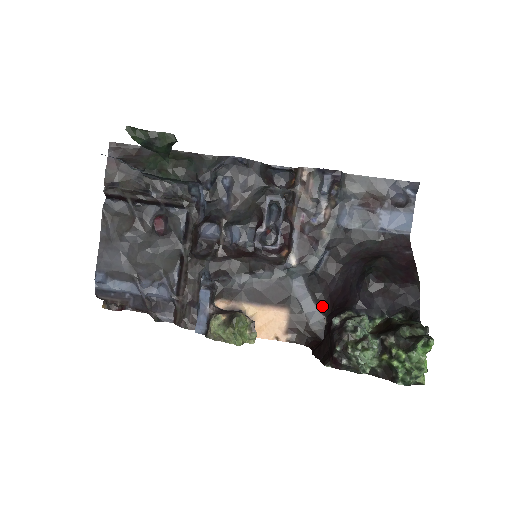
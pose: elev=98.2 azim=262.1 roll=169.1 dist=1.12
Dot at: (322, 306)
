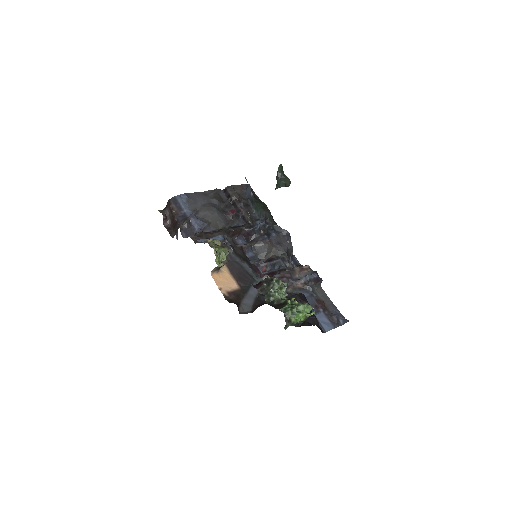
Dot at: (256, 304)
